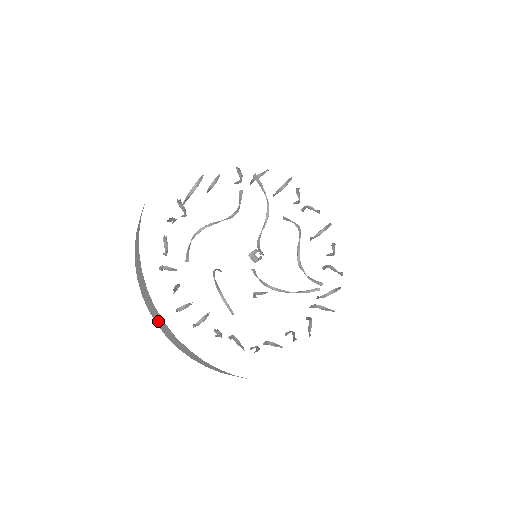
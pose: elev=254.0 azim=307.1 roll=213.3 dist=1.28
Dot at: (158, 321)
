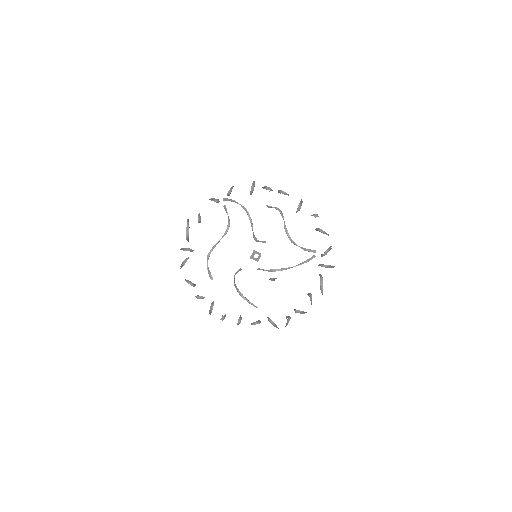
Dot at: occluded
